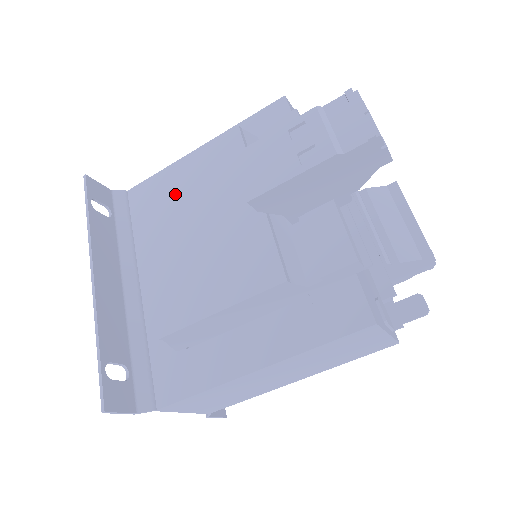
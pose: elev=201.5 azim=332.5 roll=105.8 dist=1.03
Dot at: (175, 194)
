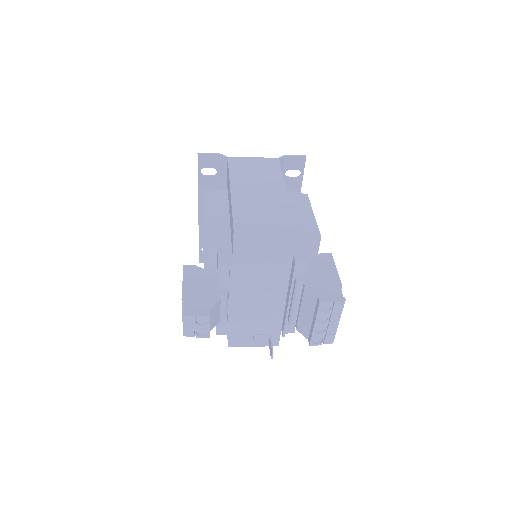
Dot at: occluded
